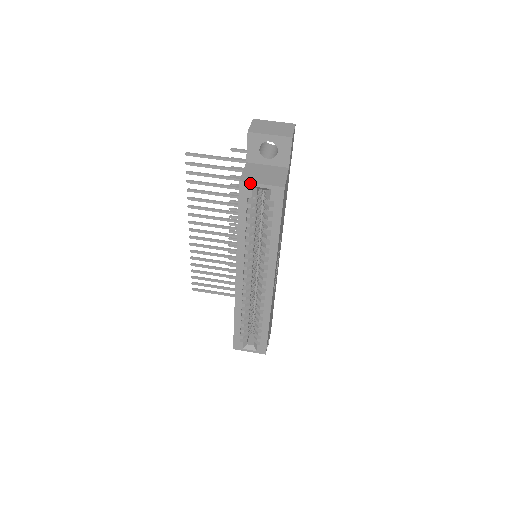
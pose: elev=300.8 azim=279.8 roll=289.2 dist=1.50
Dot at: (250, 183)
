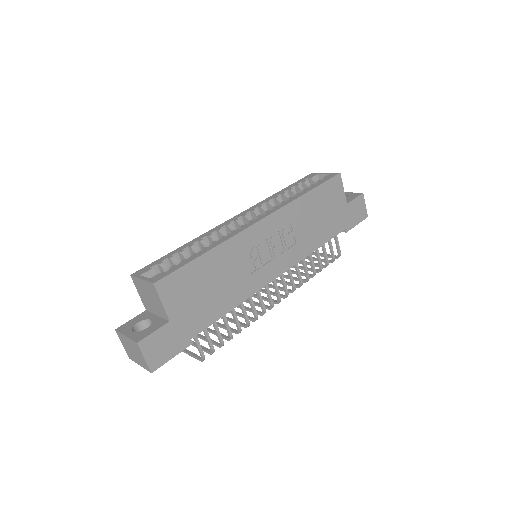
Dot at: (318, 173)
